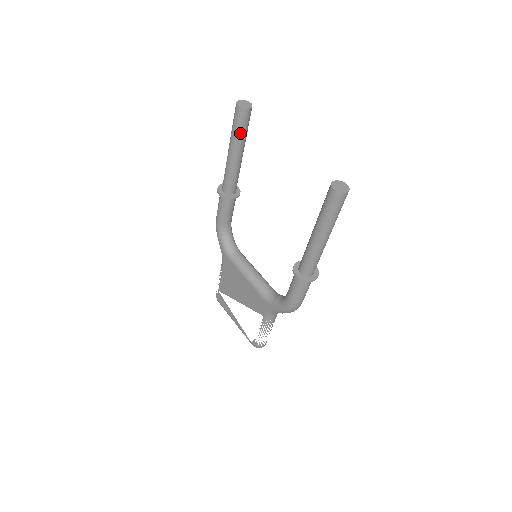
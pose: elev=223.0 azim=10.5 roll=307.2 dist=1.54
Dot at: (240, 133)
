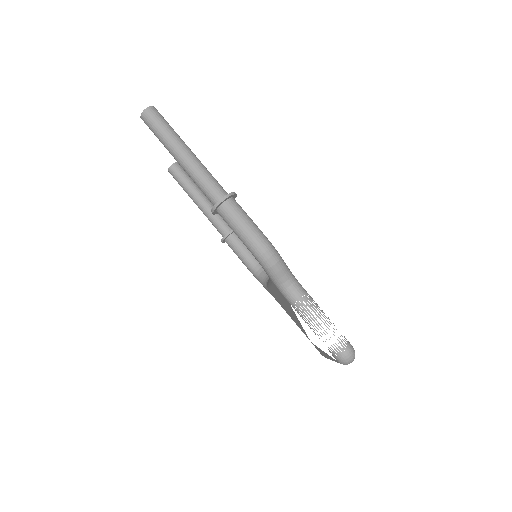
Dot at: (184, 184)
